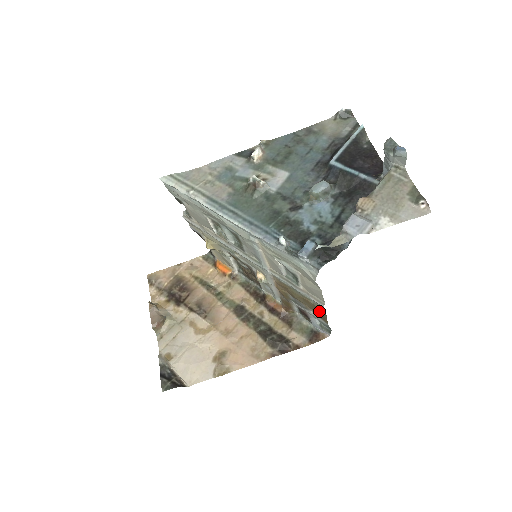
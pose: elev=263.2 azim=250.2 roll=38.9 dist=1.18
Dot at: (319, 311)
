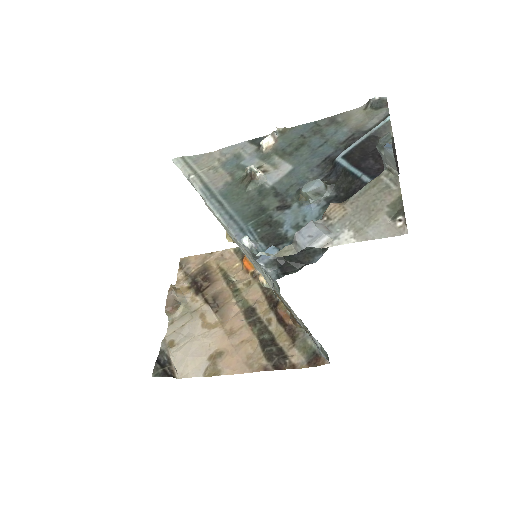
Dot at: occluded
